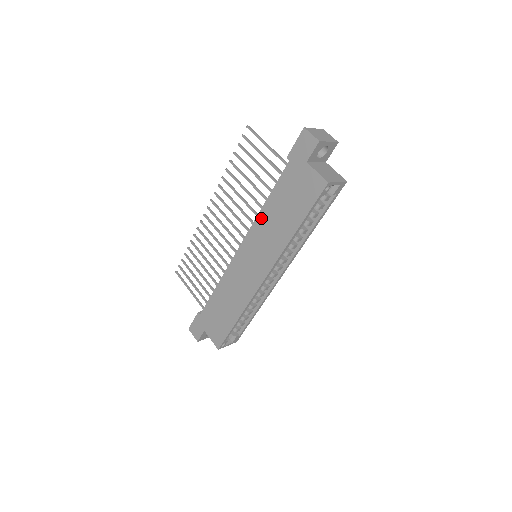
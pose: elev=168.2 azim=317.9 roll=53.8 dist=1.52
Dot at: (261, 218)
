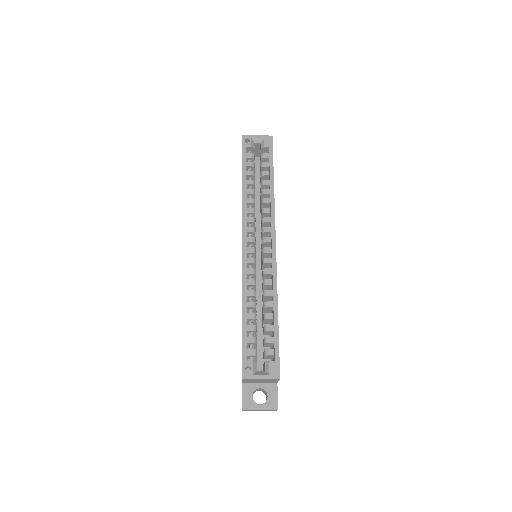
Dot at: occluded
